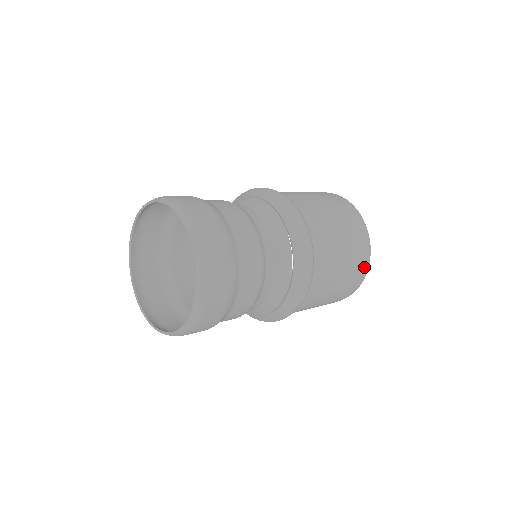
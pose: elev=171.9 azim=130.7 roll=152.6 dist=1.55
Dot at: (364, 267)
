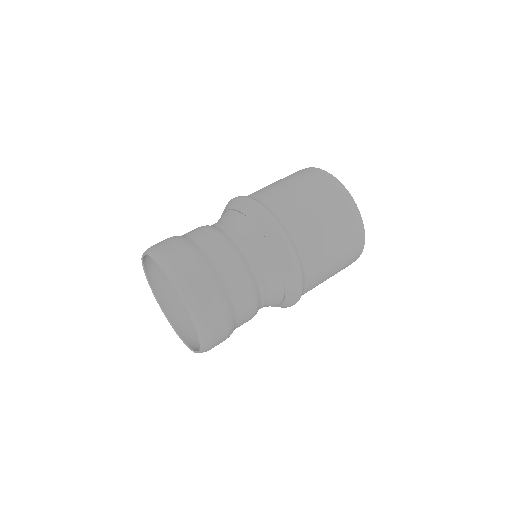
Dot at: occluded
